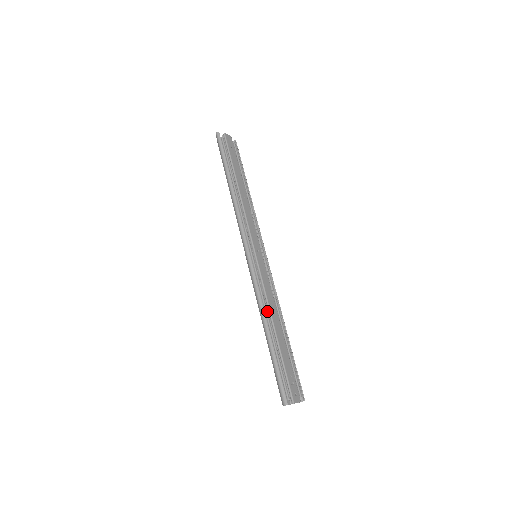
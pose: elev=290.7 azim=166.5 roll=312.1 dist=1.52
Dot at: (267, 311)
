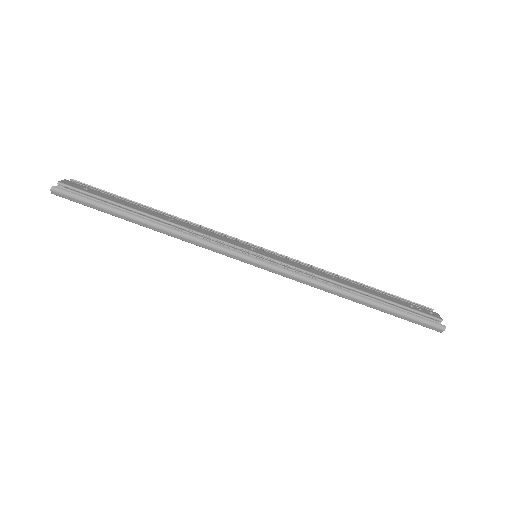
Dot at: (335, 284)
